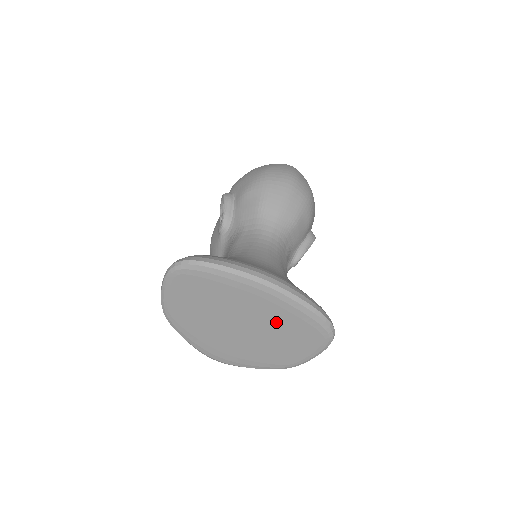
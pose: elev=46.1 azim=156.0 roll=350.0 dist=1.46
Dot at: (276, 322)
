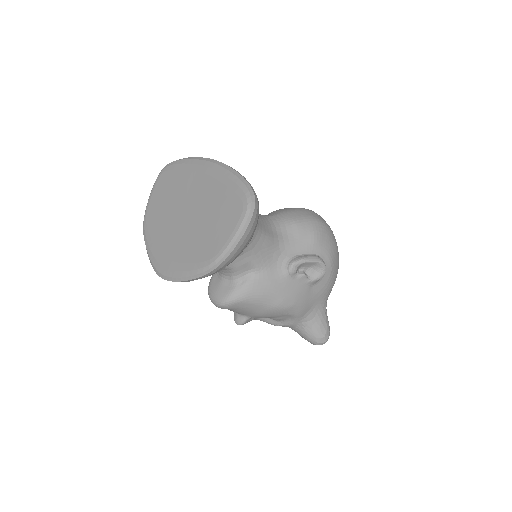
Dot at: (210, 199)
